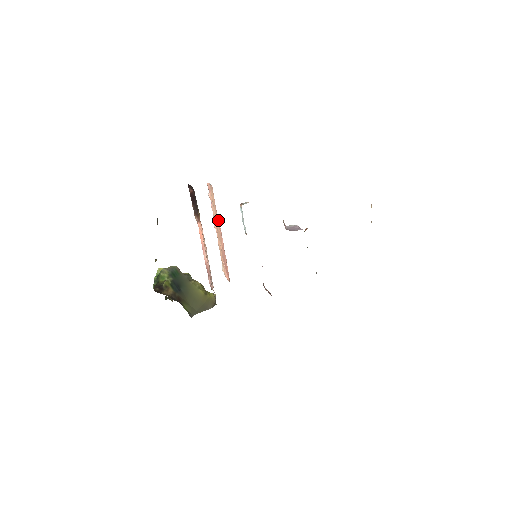
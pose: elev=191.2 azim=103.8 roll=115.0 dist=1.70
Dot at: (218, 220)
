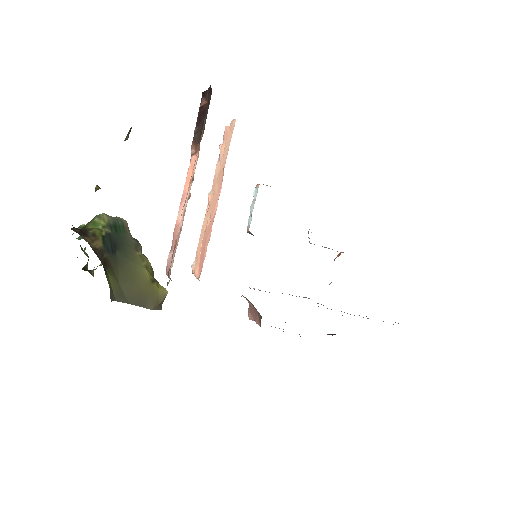
Dot at: occluded
